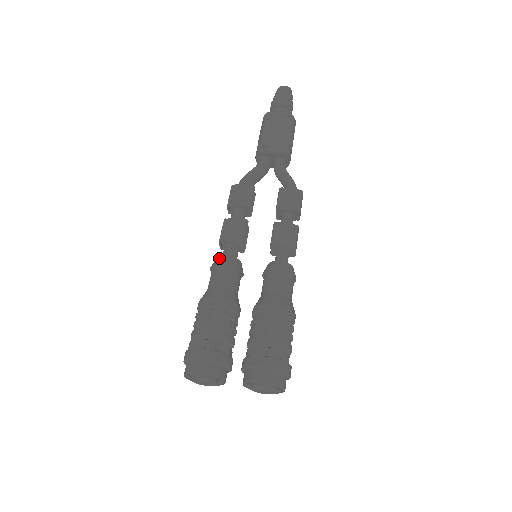
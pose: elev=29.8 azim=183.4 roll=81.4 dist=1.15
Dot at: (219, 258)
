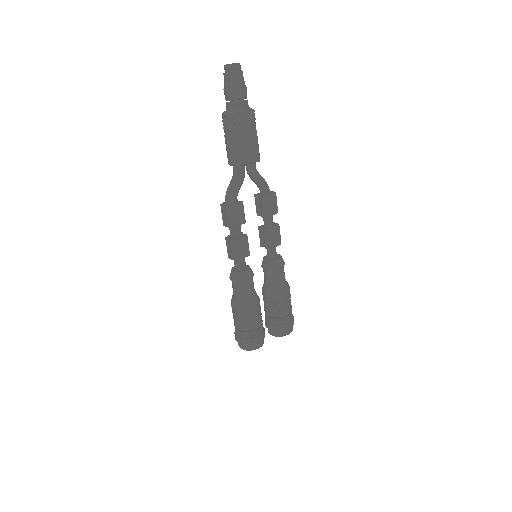
Dot at: (241, 275)
